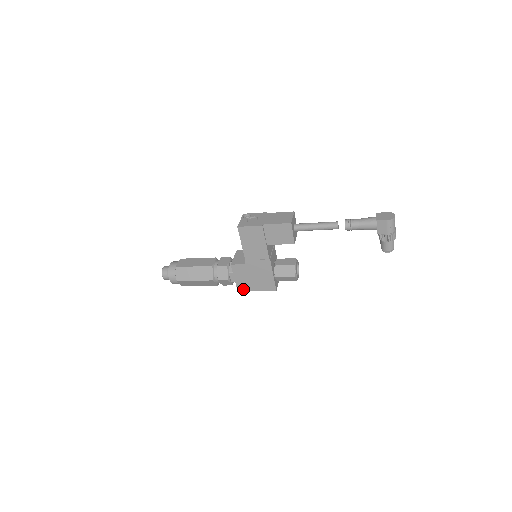
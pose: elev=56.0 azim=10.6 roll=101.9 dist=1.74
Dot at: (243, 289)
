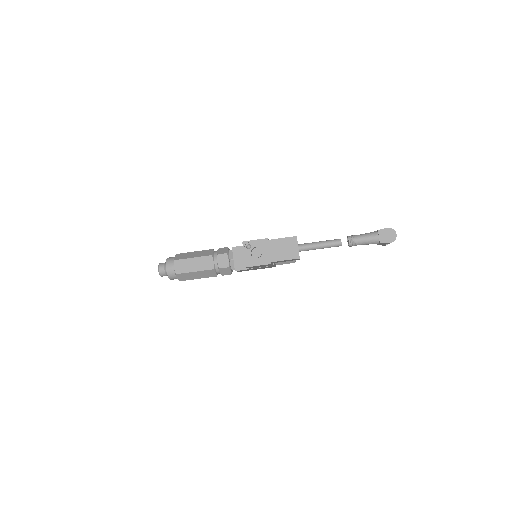
Dot at: occluded
